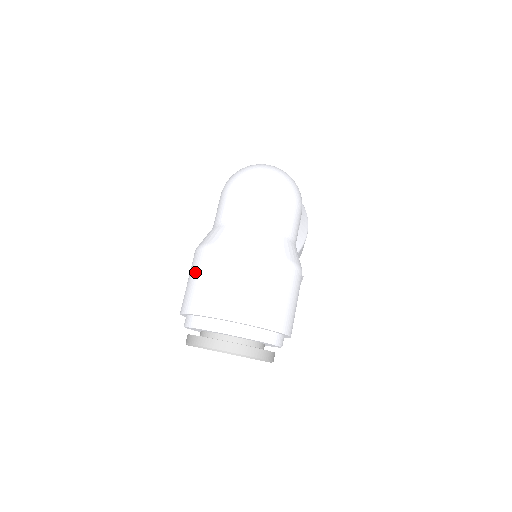
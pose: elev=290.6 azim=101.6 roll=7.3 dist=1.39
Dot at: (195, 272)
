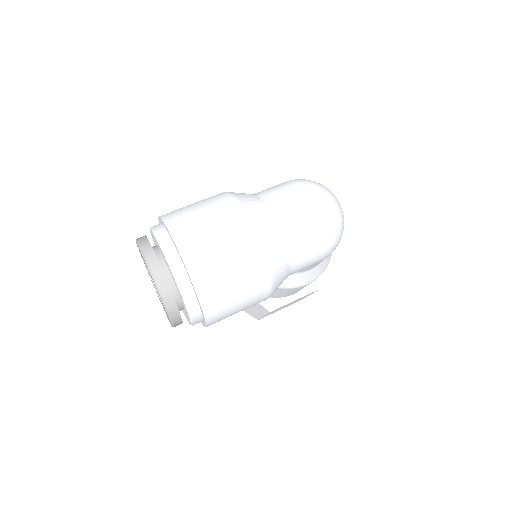
Dot at: (203, 203)
